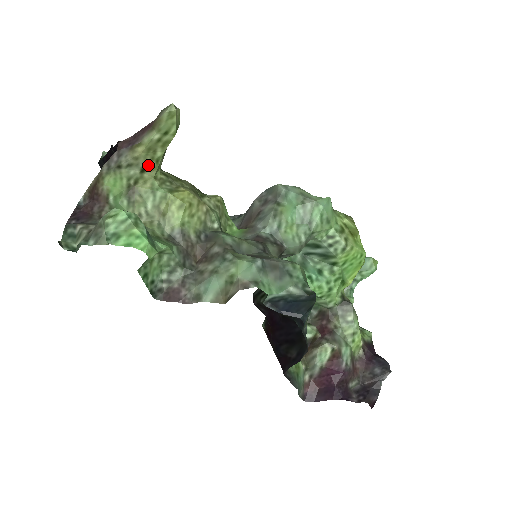
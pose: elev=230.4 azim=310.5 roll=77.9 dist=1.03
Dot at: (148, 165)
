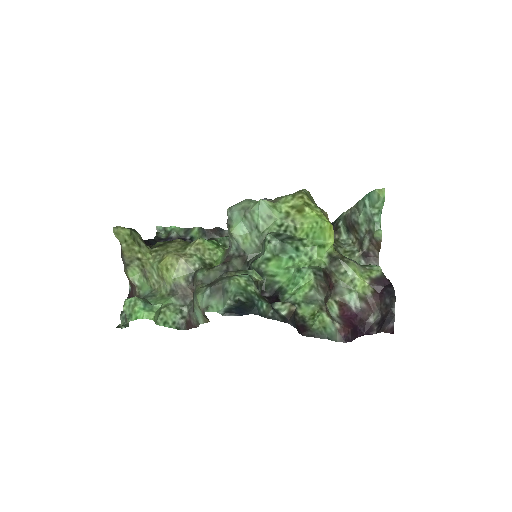
Dot at: (138, 257)
